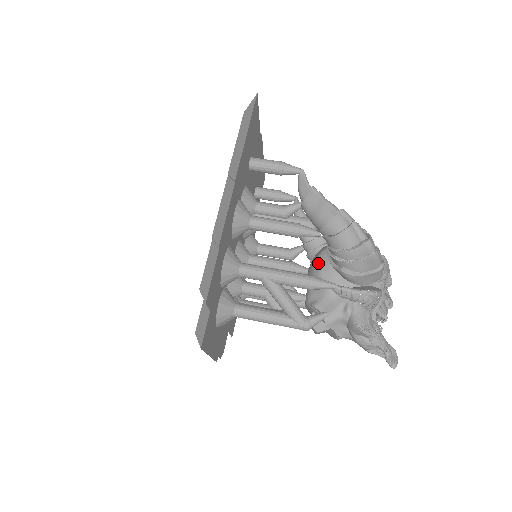
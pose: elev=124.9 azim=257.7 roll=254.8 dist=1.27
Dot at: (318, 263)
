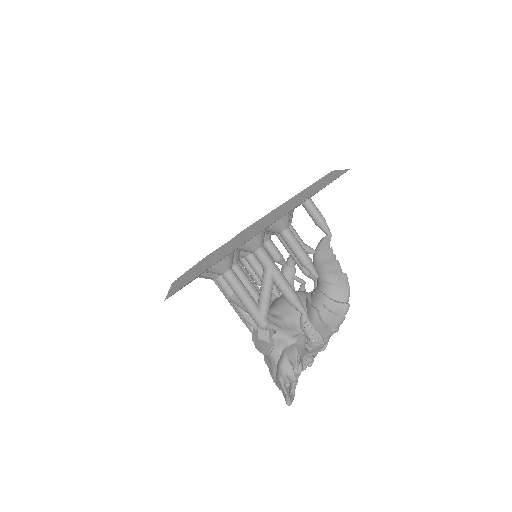
Dot at: occluded
